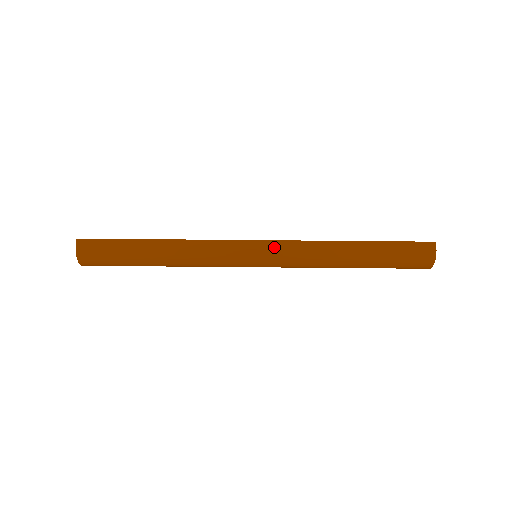
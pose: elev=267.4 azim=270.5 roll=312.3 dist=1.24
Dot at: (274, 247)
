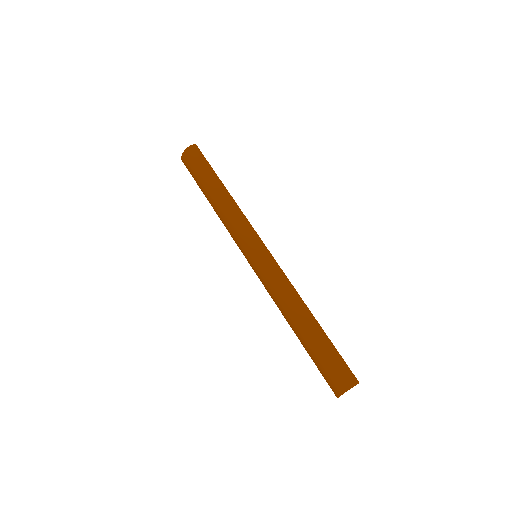
Dot at: (270, 262)
